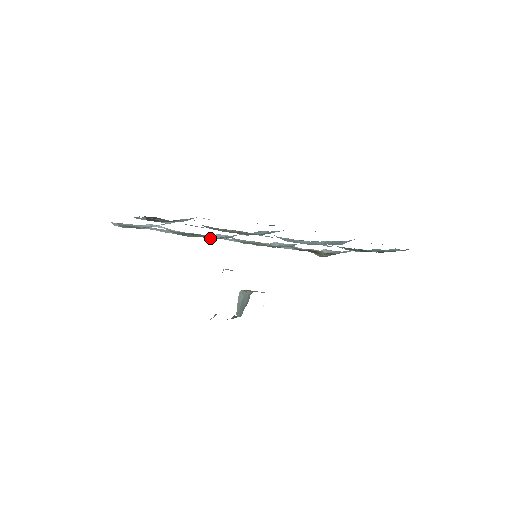
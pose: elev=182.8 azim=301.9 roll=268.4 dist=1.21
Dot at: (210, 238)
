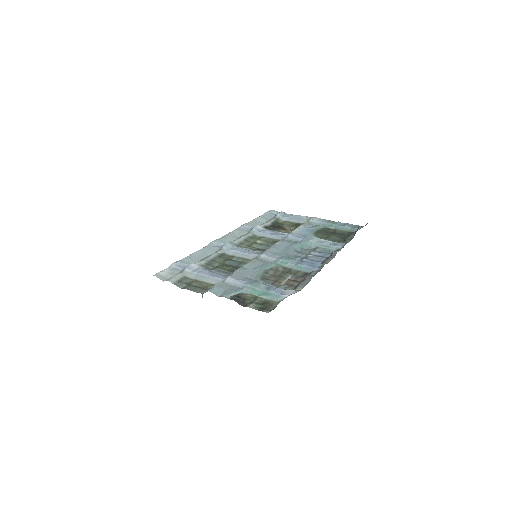
Dot at: (226, 257)
